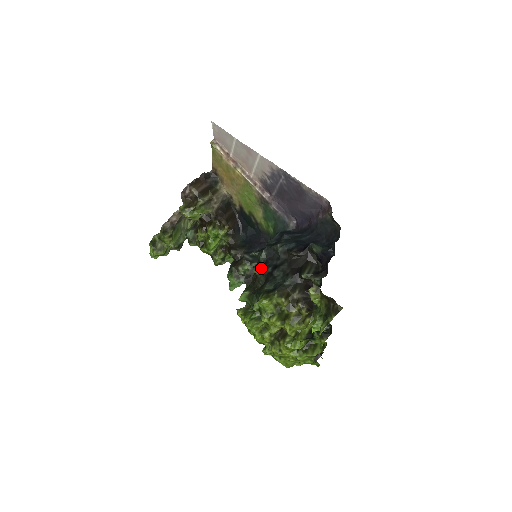
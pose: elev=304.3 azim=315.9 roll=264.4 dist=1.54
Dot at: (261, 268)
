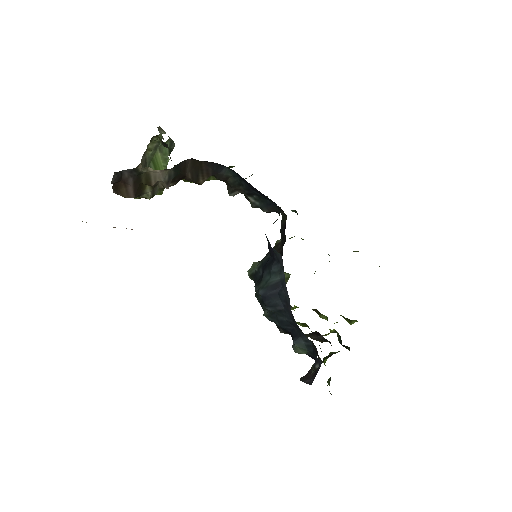
Dot at: occluded
